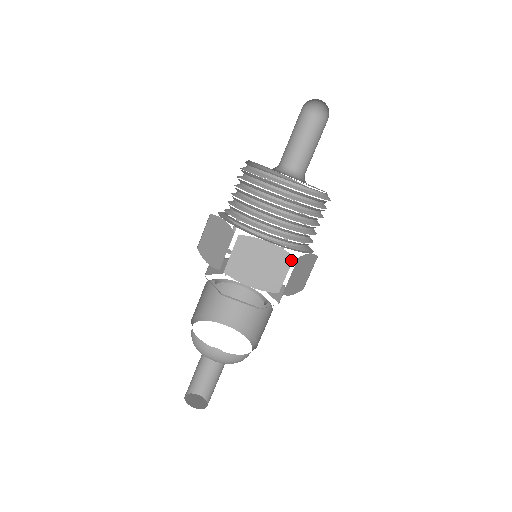
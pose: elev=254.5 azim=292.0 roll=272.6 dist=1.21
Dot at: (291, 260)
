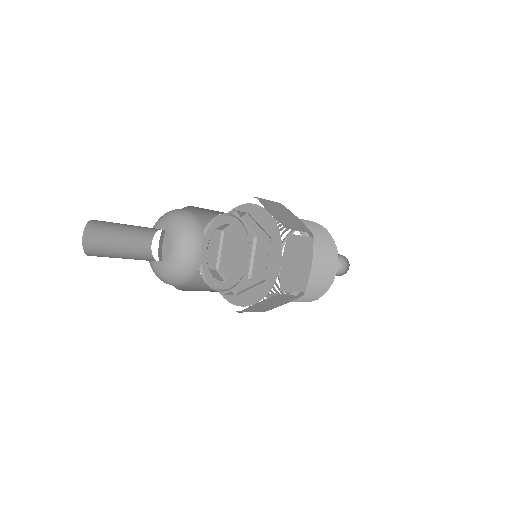
Dot at: (309, 232)
